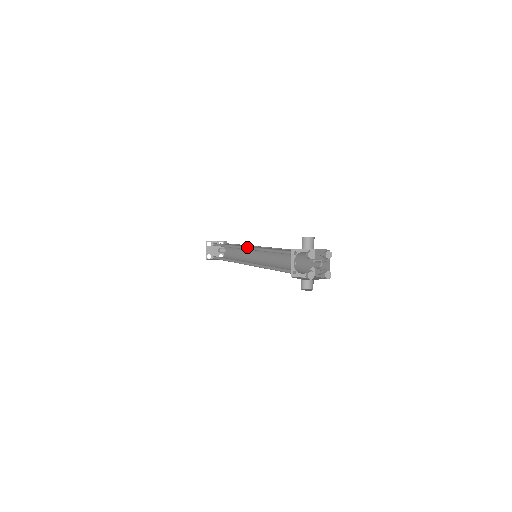
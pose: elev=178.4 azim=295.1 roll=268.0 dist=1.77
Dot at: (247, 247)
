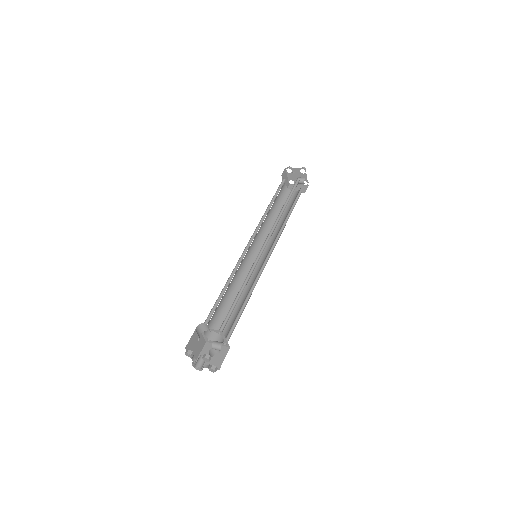
Dot at: (250, 243)
